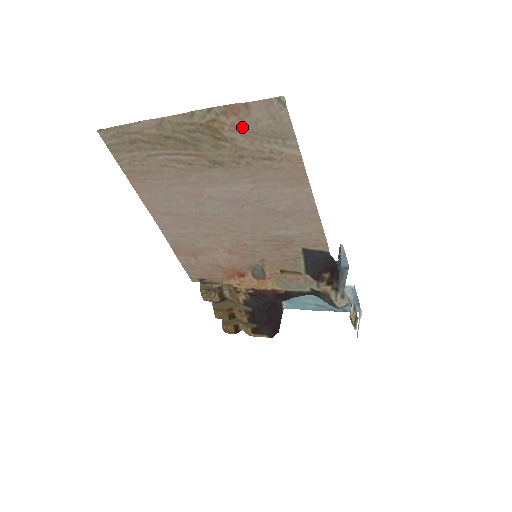
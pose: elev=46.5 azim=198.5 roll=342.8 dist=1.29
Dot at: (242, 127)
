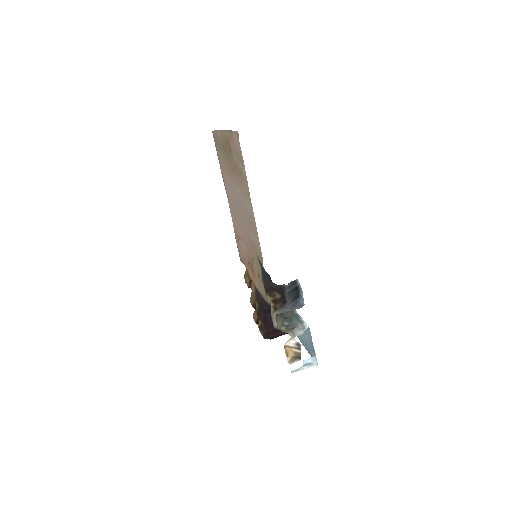
Dot at: (234, 147)
